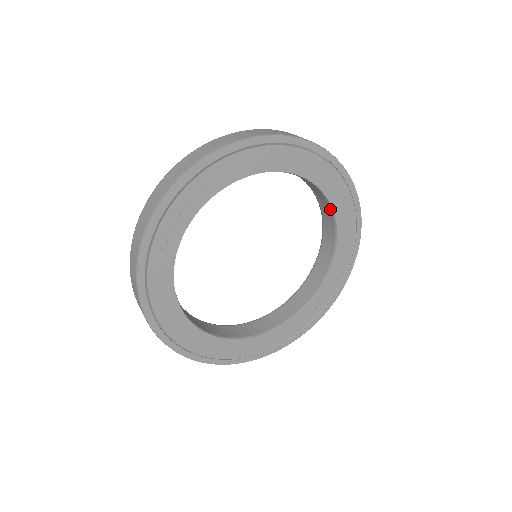
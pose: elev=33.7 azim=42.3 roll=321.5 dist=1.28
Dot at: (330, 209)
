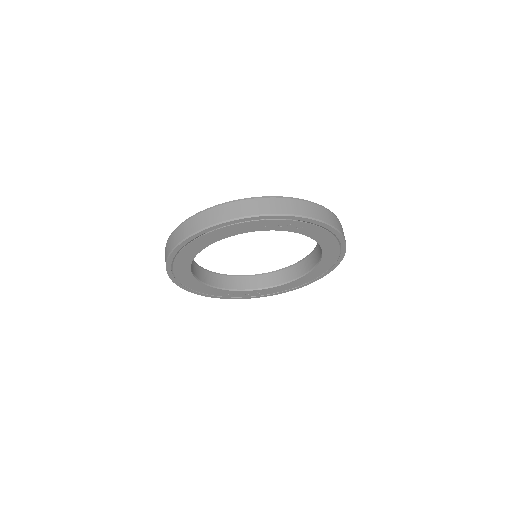
Dot at: (305, 272)
